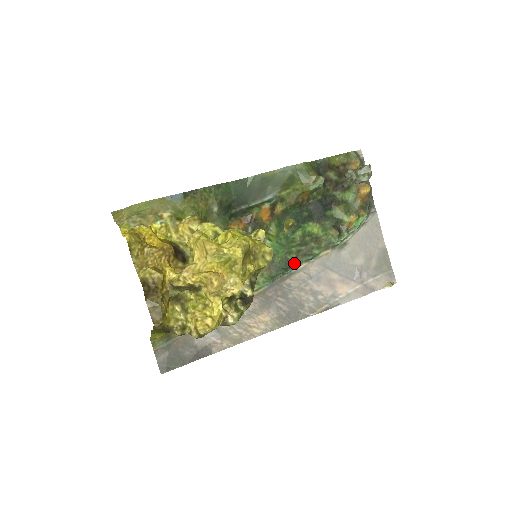
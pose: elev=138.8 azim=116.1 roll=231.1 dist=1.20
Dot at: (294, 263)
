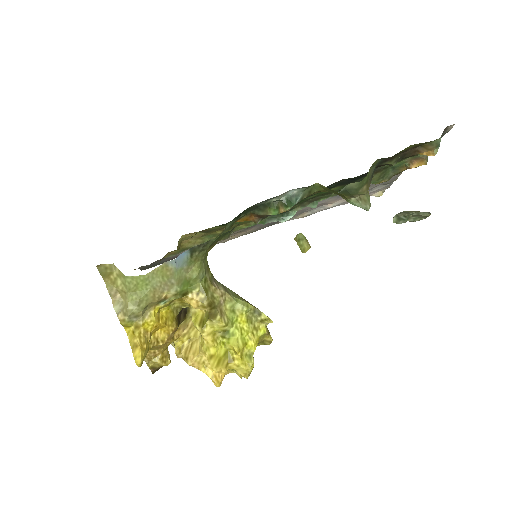
Dot at: (294, 210)
